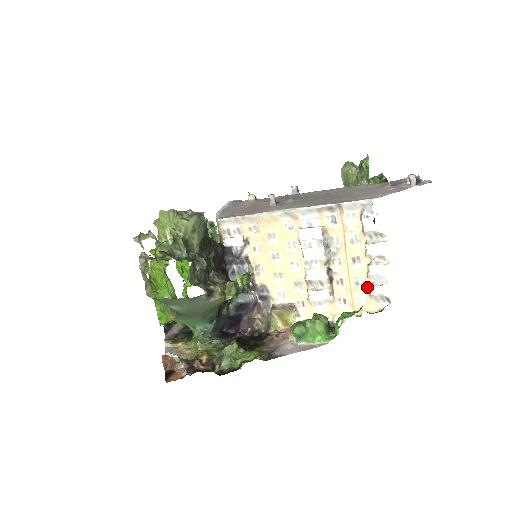
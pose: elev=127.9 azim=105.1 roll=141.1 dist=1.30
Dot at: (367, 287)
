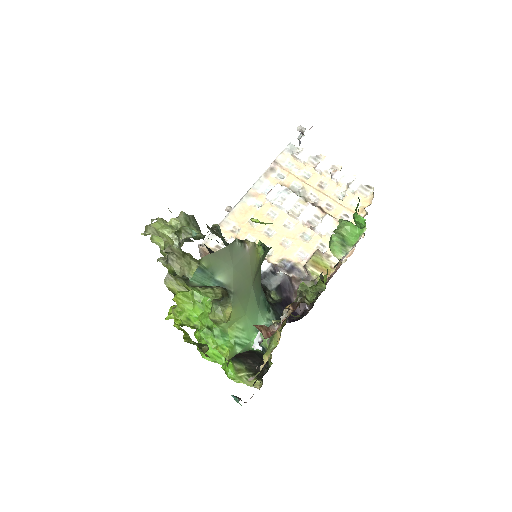
Dot at: (347, 192)
